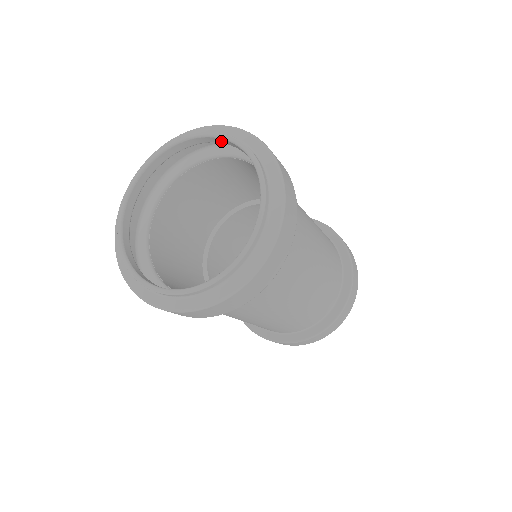
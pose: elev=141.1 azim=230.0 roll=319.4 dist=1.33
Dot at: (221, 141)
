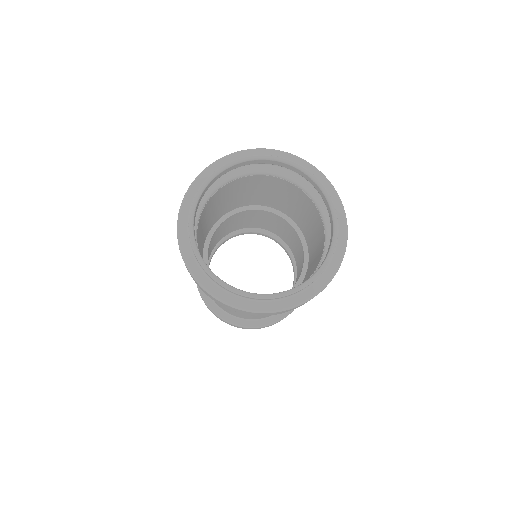
Dot at: (253, 162)
